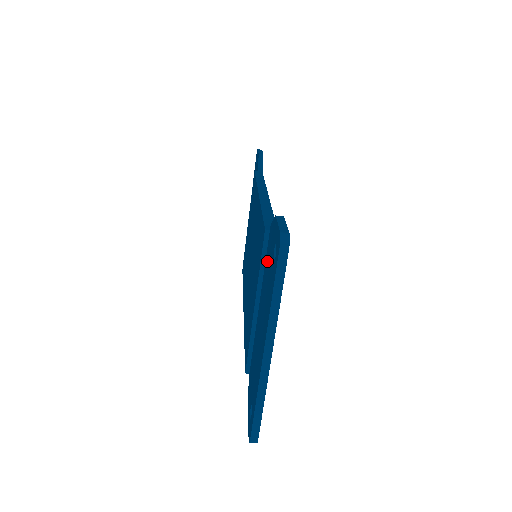
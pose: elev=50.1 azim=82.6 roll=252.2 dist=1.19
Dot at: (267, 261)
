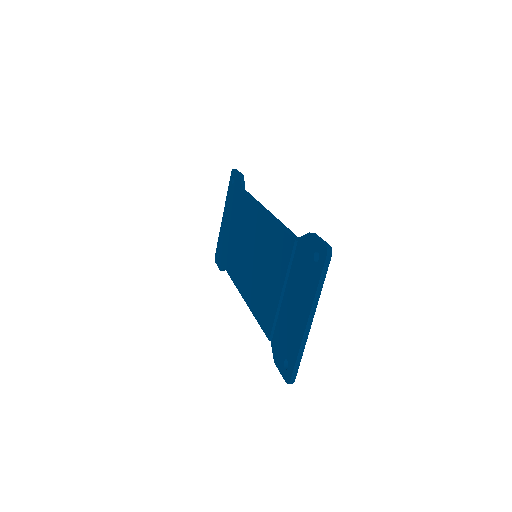
Dot at: (298, 262)
